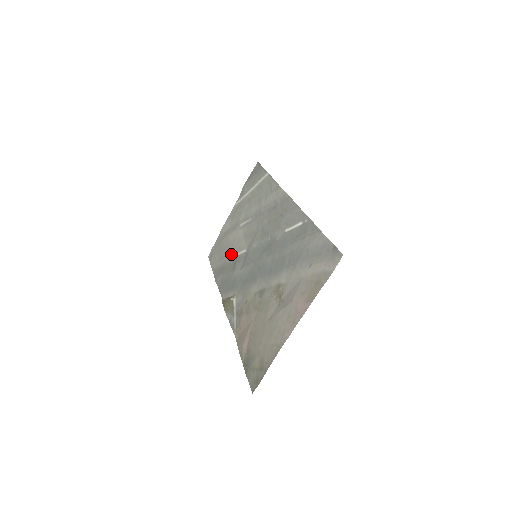
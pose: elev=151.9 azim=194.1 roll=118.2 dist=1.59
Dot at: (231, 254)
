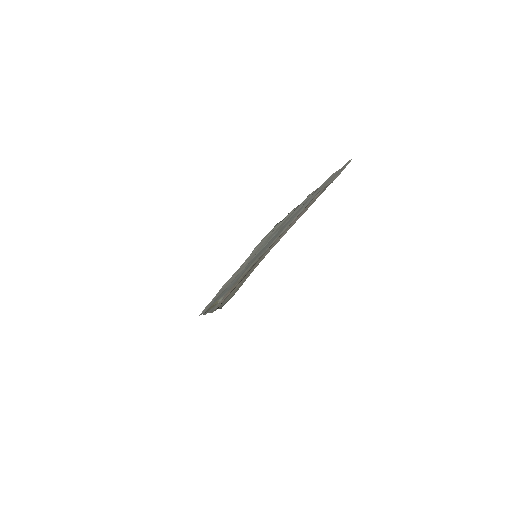
Dot at: occluded
